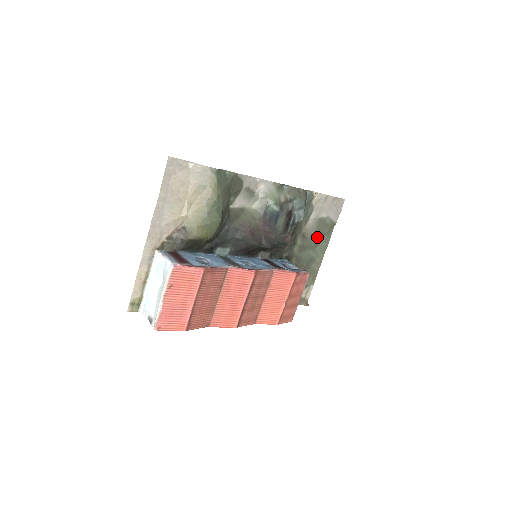
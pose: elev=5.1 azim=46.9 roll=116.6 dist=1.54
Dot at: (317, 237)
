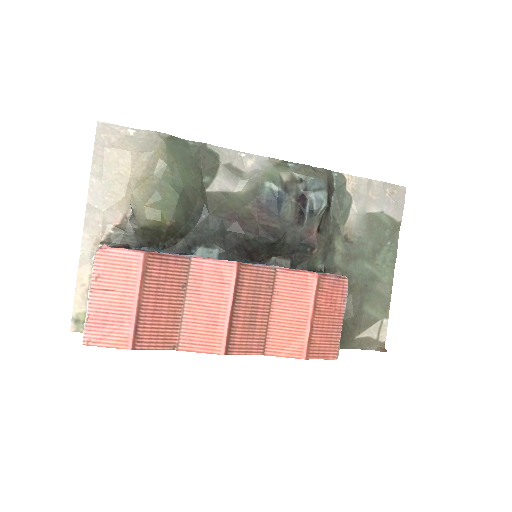
Dot at: (372, 243)
